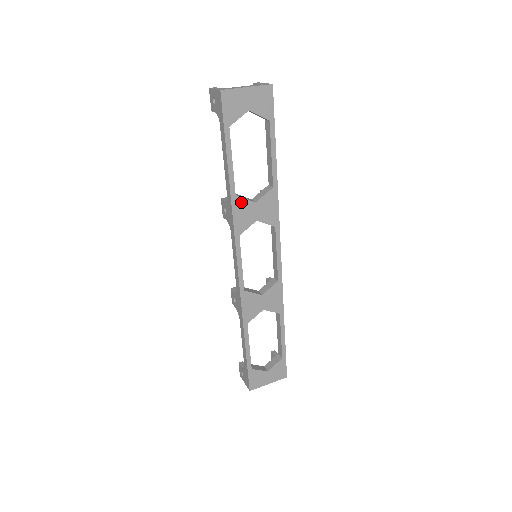
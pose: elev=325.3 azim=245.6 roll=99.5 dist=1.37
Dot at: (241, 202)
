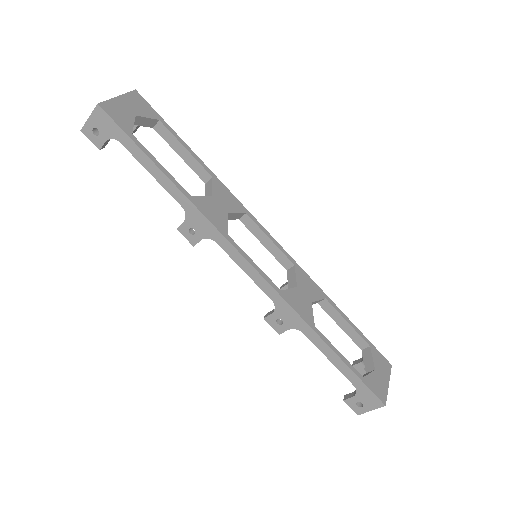
Dot at: (201, 201)
